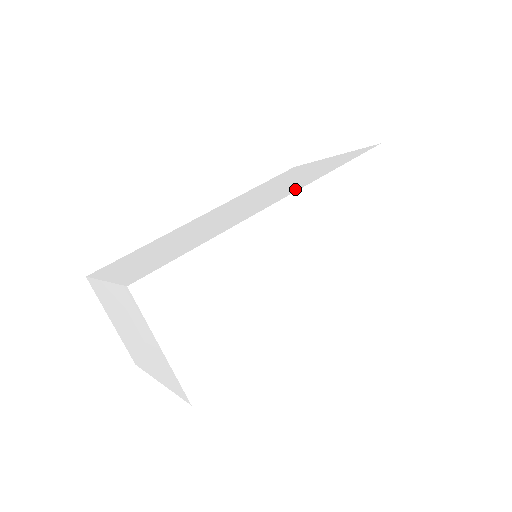
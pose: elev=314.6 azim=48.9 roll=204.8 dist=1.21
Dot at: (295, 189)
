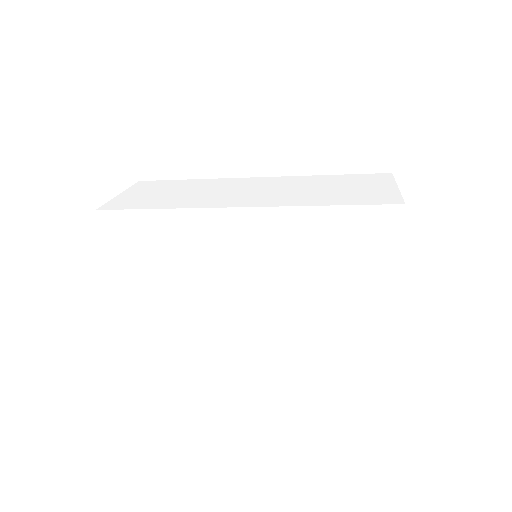
Dot at: occluded
